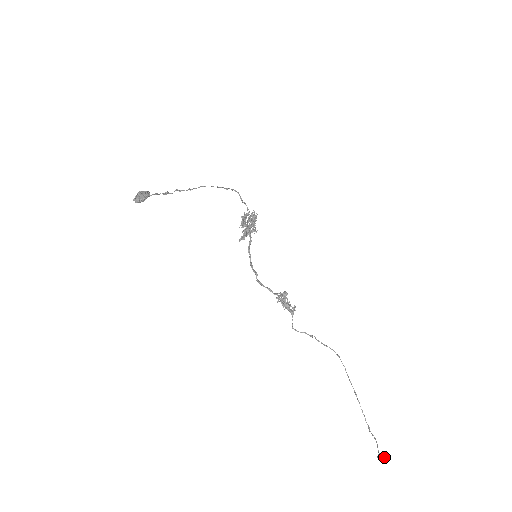
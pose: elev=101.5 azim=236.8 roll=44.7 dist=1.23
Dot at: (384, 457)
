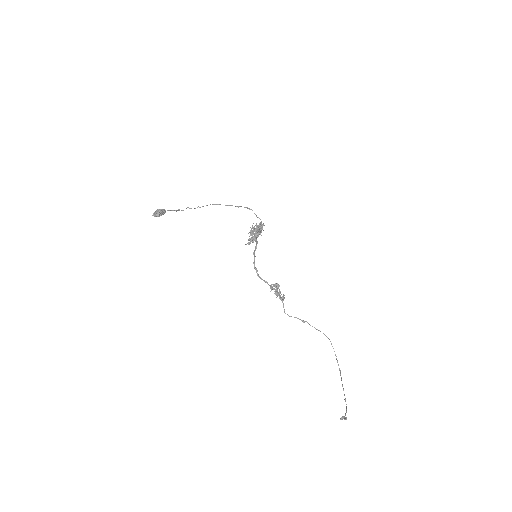
Dot at: (344, 418)
